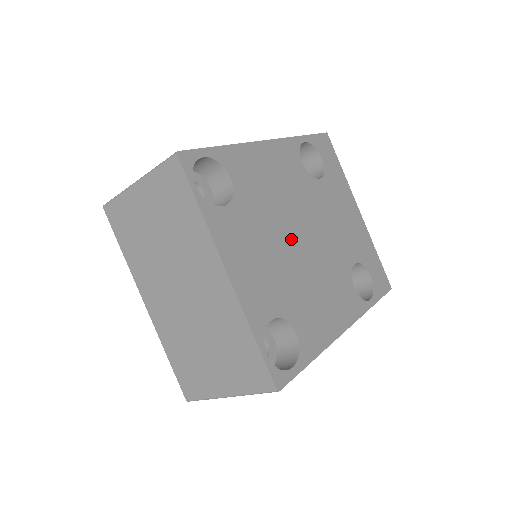
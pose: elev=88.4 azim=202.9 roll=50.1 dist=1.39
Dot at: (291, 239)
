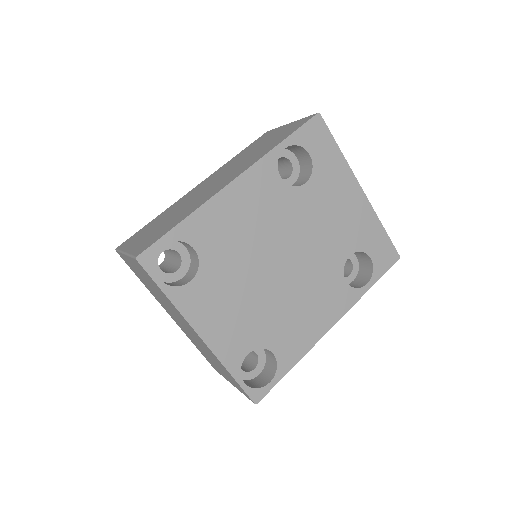
Dot at: (267, 272)
